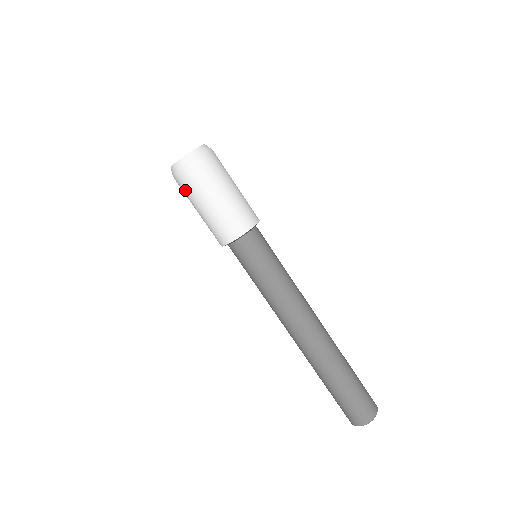
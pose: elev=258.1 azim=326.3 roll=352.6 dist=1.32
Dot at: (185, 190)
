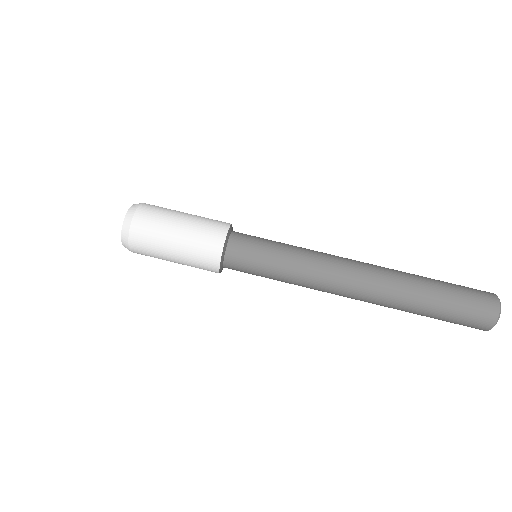
Dot at: (148, 240)
